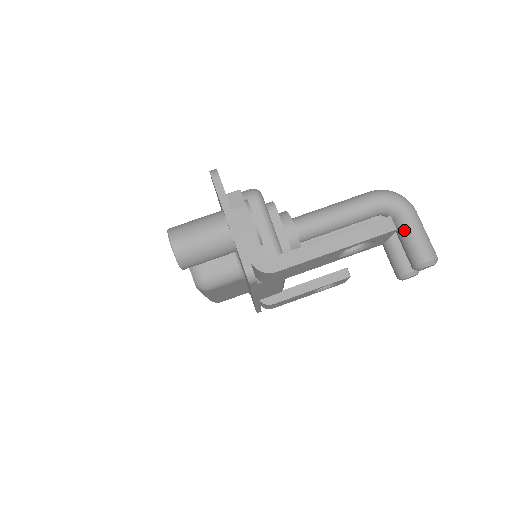
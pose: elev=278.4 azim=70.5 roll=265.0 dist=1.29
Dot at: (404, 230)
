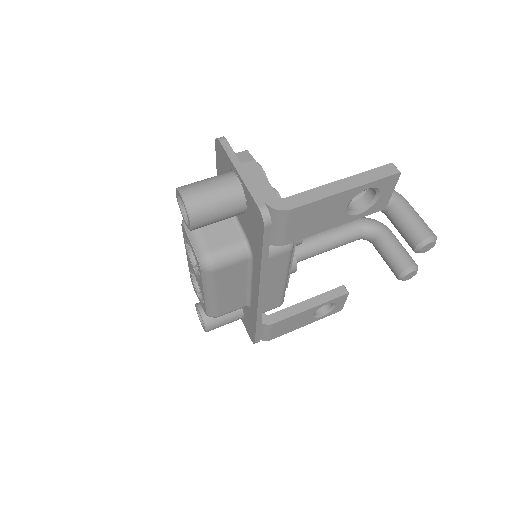
Dot at: (399, 214)
